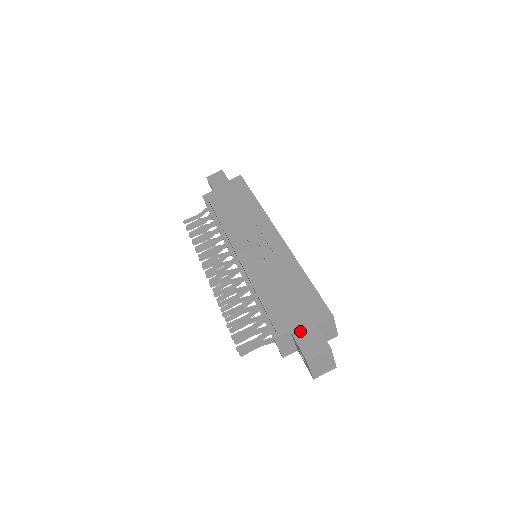
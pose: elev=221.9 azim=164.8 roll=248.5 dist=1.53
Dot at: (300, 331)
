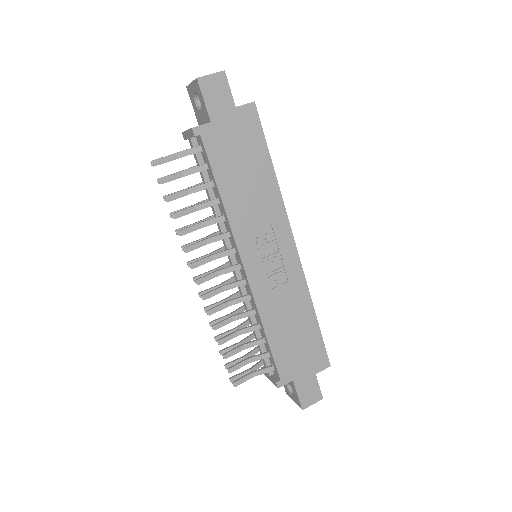
Dot at: (302, 381)
